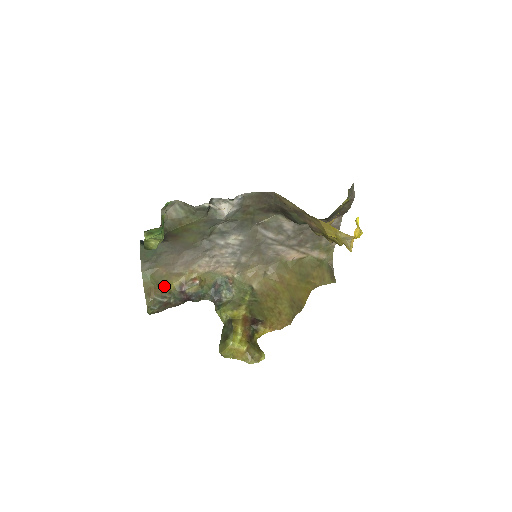
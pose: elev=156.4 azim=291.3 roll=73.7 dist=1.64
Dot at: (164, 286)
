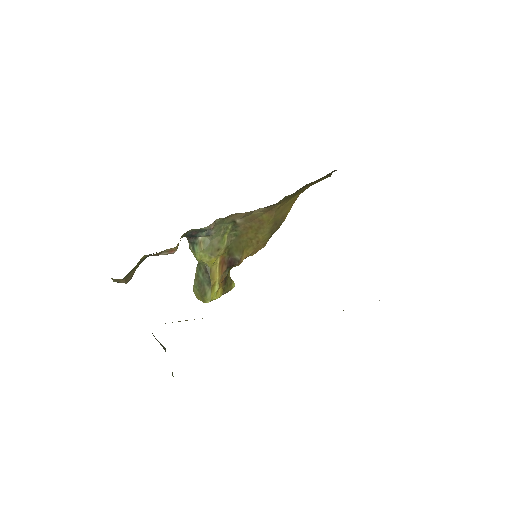
Dot at: (134, 268)
